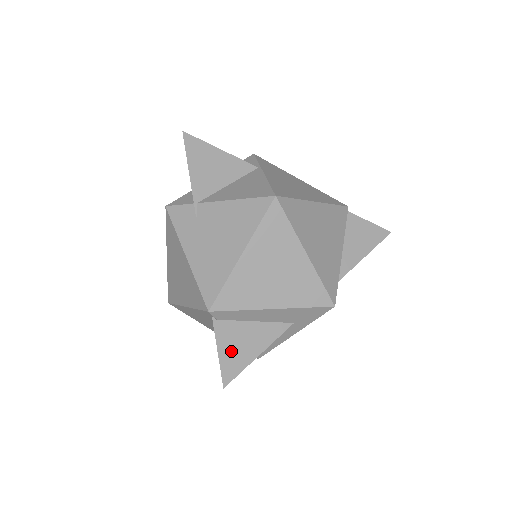
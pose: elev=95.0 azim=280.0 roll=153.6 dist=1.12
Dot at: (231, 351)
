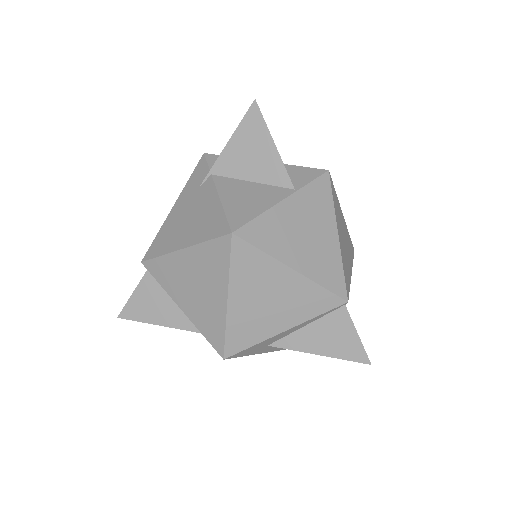
Dot at: (142, 302)
